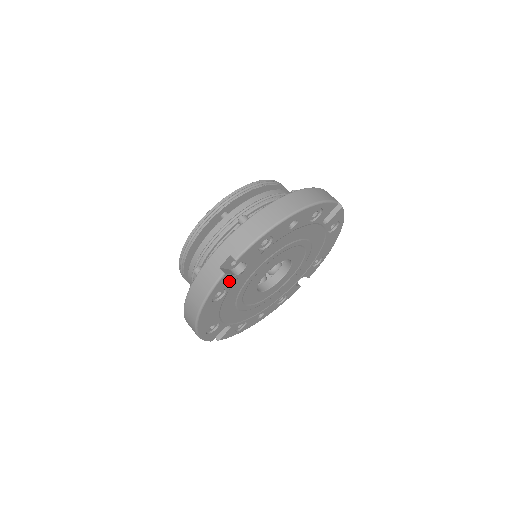
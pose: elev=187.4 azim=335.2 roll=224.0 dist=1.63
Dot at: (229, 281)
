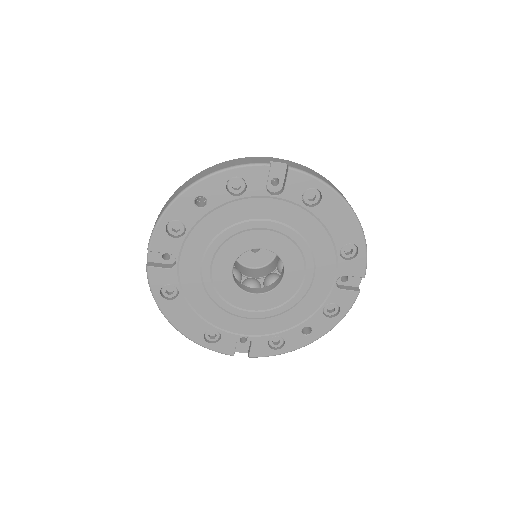
Dot at: (167, 275)
